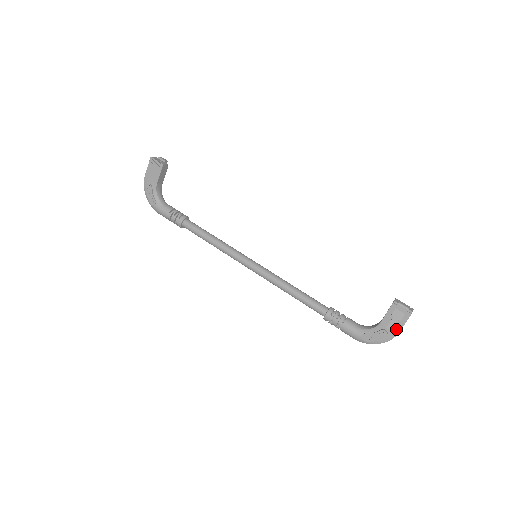
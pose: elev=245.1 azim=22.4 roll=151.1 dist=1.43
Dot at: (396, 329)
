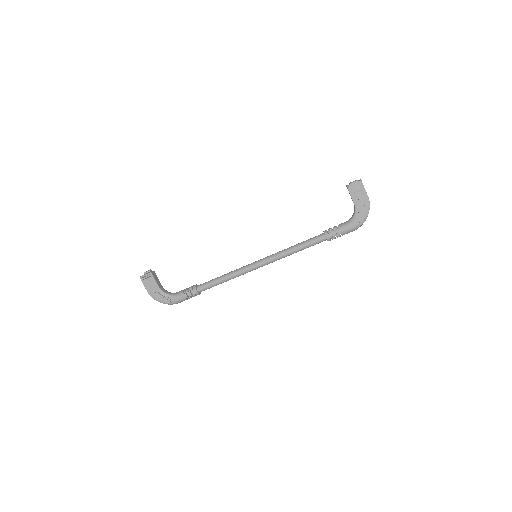
Dot at: (365, 198)
